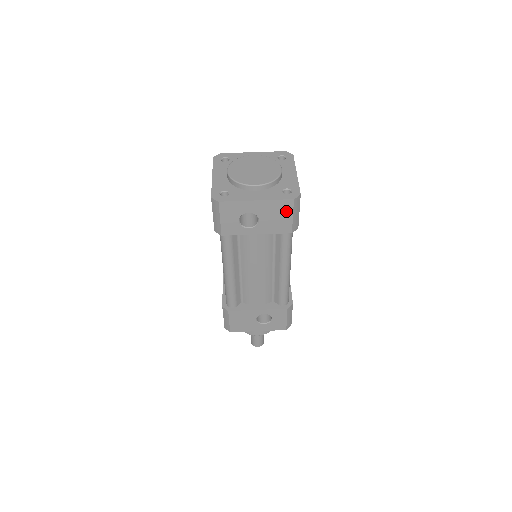
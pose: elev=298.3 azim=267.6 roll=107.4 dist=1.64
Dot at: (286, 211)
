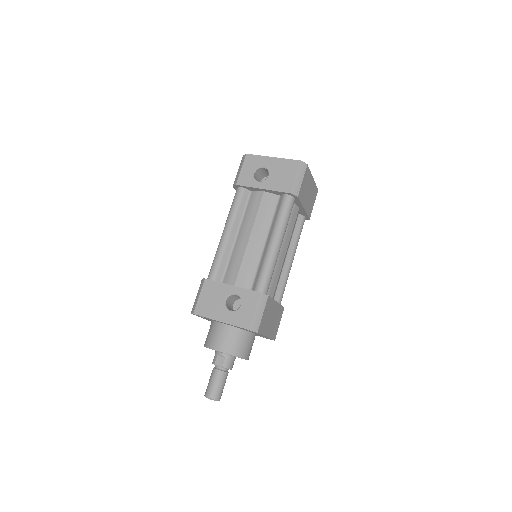
Dot at: (292, 171)
